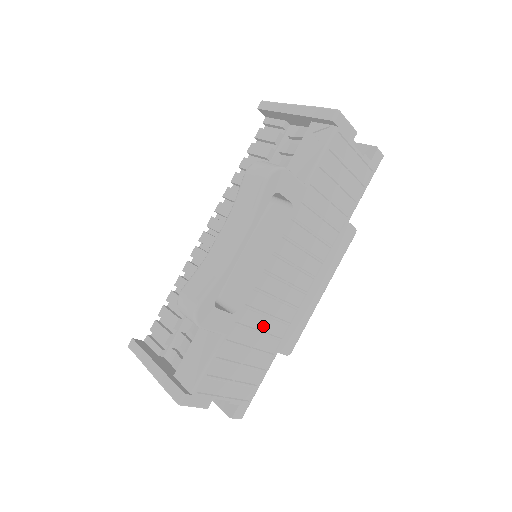
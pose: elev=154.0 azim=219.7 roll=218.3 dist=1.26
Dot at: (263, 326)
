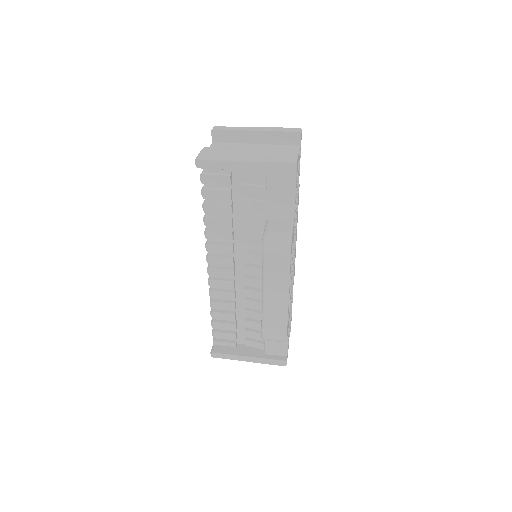
Dot at: occluded
